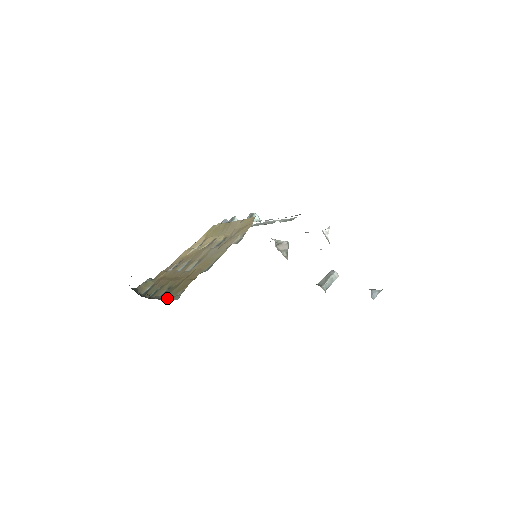
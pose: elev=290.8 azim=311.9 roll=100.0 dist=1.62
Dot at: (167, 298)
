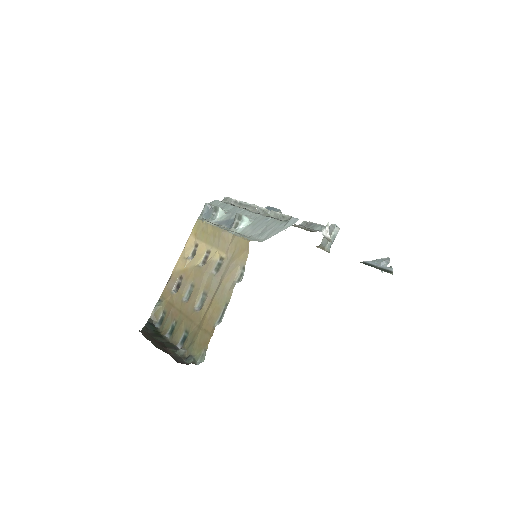
Dot at: (193, 360)
